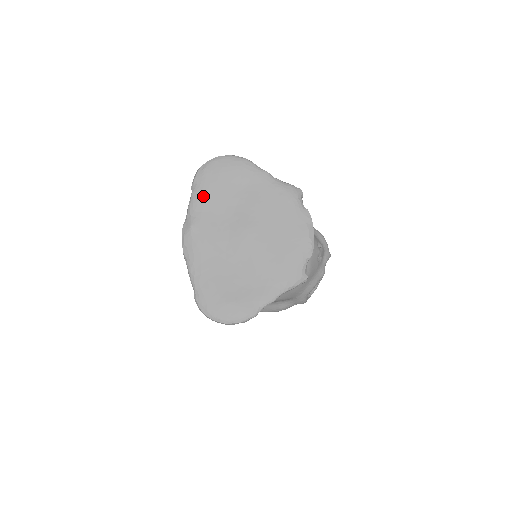
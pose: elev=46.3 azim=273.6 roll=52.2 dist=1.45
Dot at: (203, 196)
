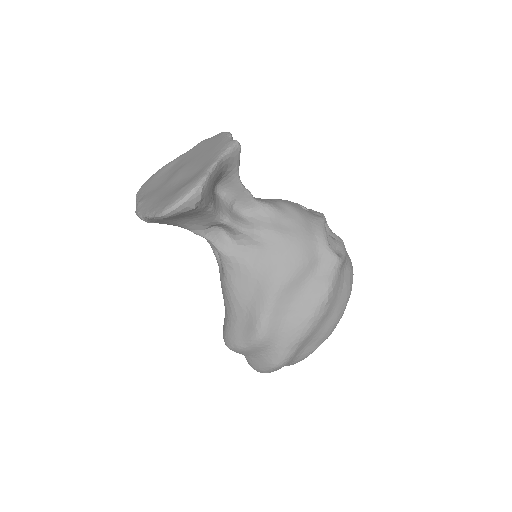
Dot at: (143, 192)
